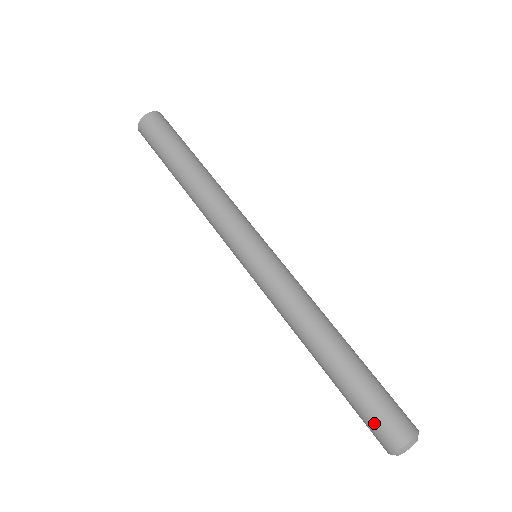
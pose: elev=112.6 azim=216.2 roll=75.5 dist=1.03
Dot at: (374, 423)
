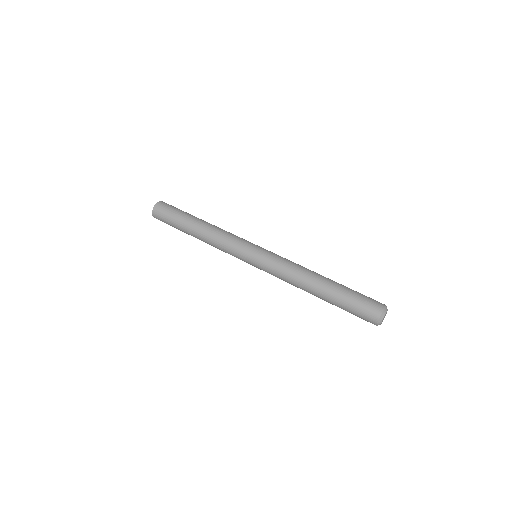
Dot at: (362, 308)
